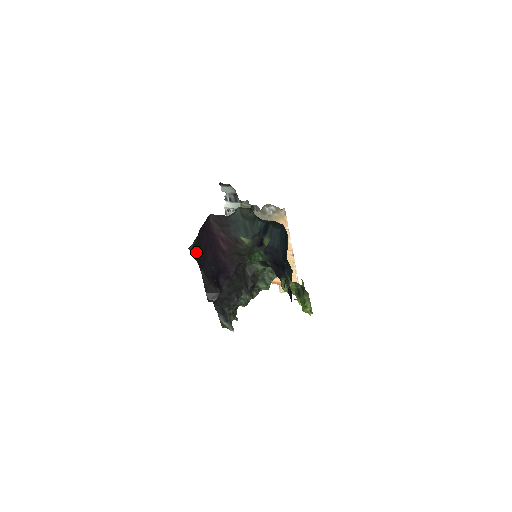
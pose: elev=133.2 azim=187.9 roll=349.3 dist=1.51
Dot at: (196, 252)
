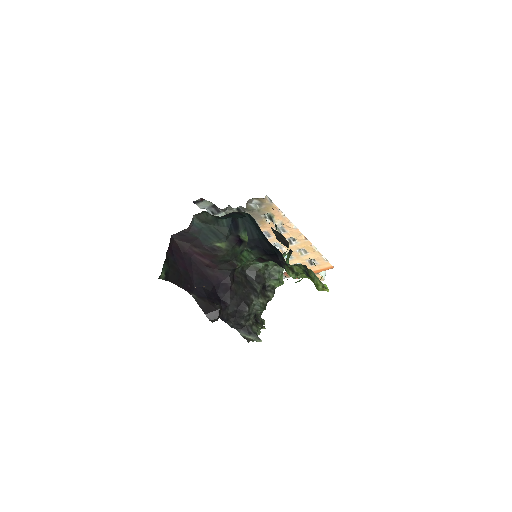
Dot at: (174, 278)
